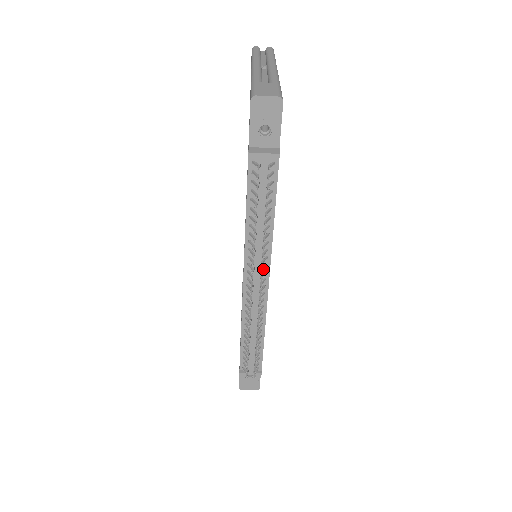
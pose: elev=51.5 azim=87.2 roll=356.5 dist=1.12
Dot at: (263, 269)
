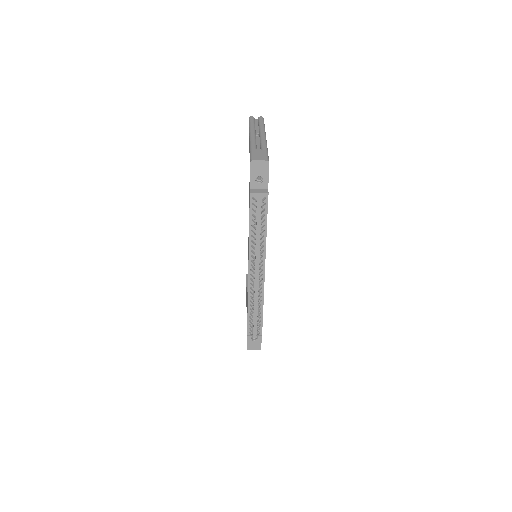
Dot at: occluded
